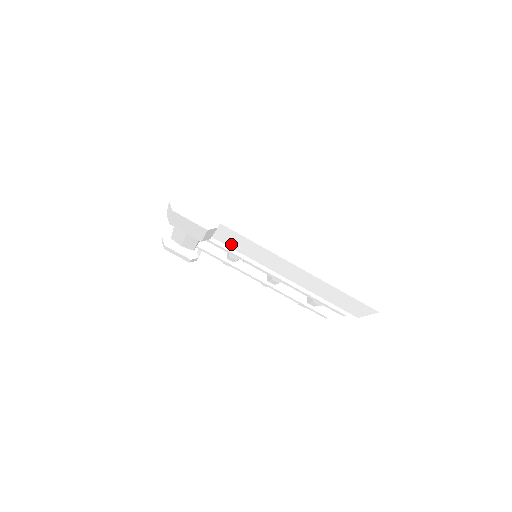
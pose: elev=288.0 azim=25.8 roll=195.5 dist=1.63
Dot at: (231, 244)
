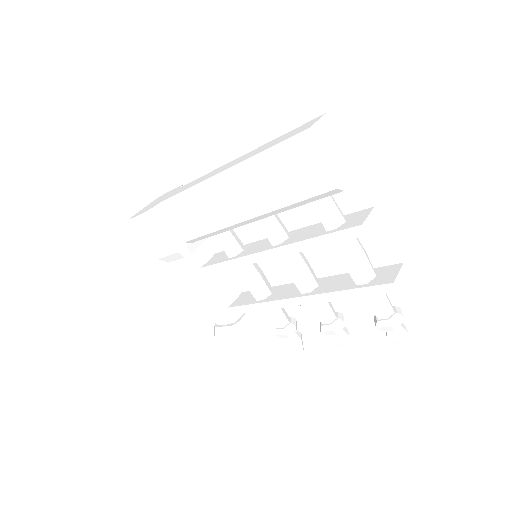
Dot at: (193, 229)
